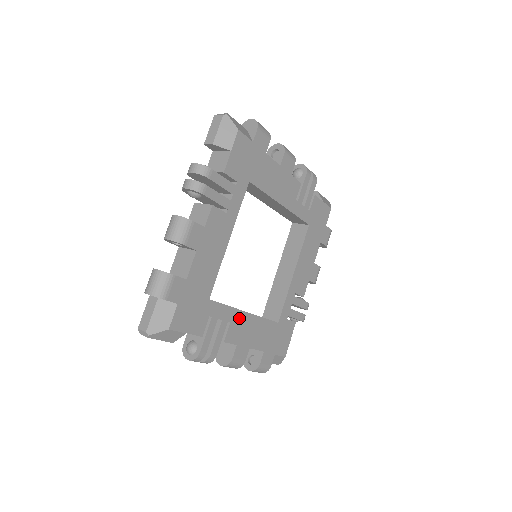
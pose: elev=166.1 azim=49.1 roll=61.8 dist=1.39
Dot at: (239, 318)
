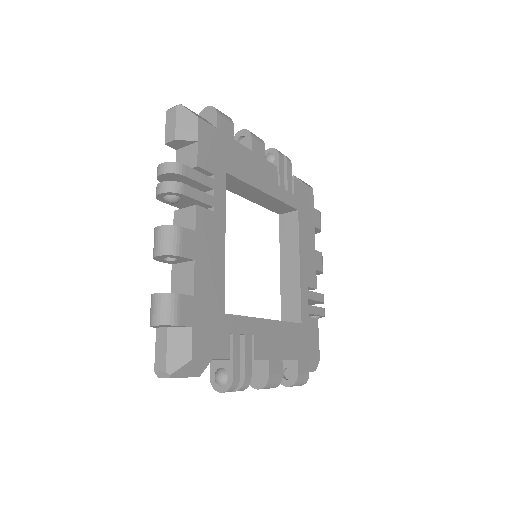
Dot at: (261, 328)
